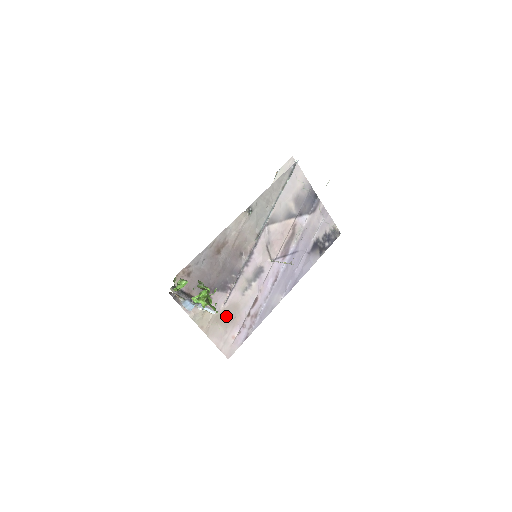
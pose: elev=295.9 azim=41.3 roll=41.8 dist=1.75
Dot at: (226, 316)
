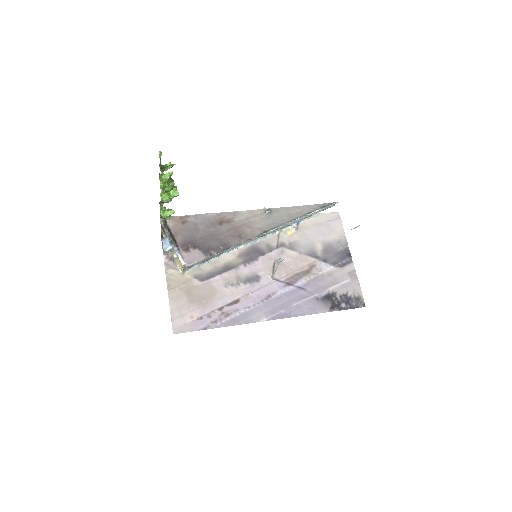
Dot at: (198, 293)
